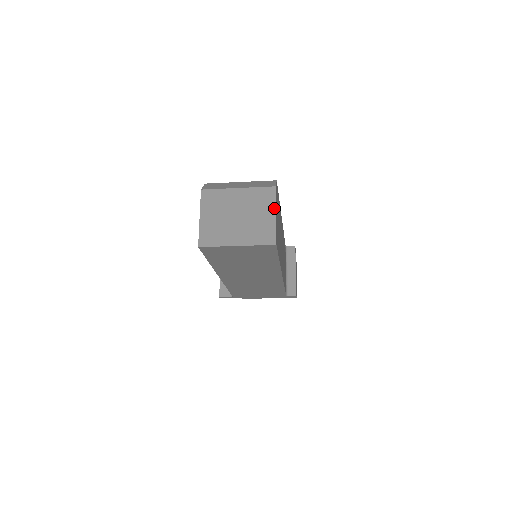
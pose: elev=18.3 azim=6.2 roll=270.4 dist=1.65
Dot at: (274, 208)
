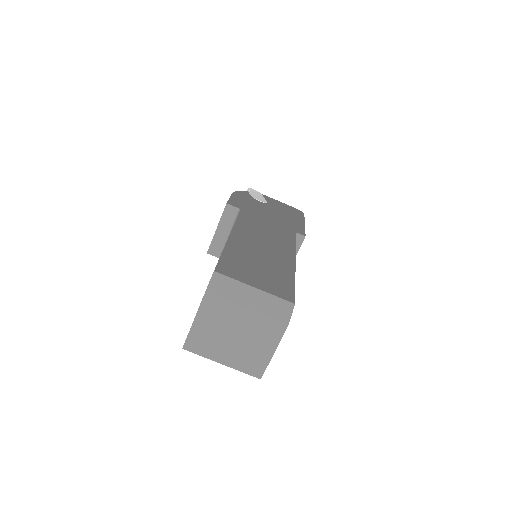
Dot at: (275, 346)
